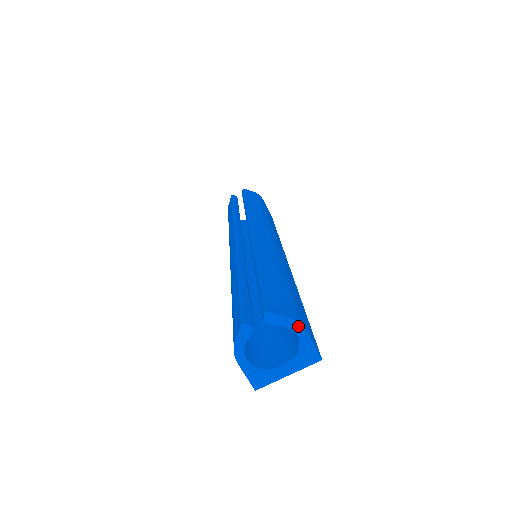
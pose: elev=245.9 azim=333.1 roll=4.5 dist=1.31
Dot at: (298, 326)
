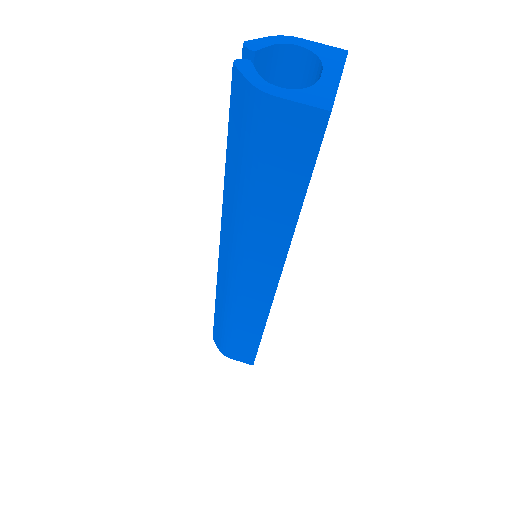
Dot at: (287, 38)
